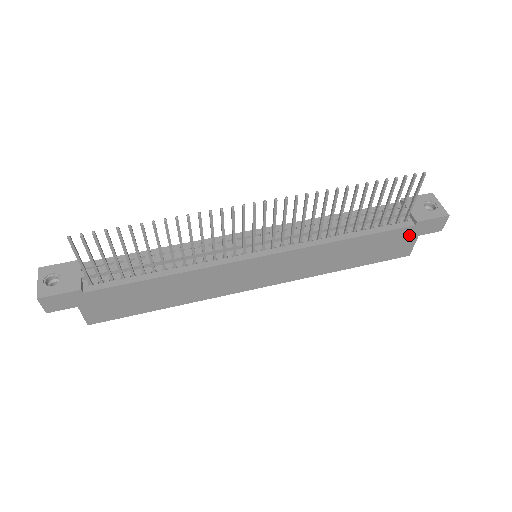
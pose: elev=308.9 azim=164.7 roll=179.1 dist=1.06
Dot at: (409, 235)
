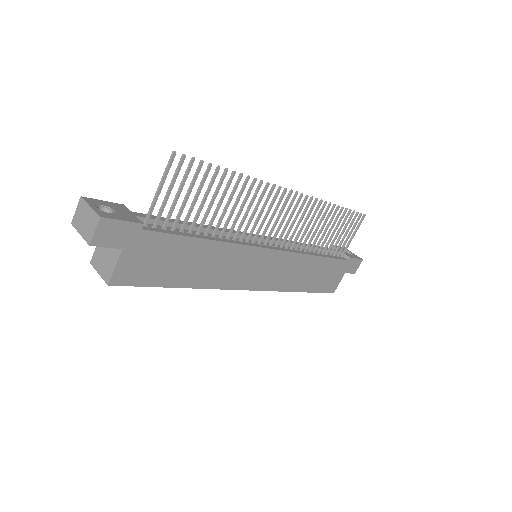
Dot at: (342, 270)
